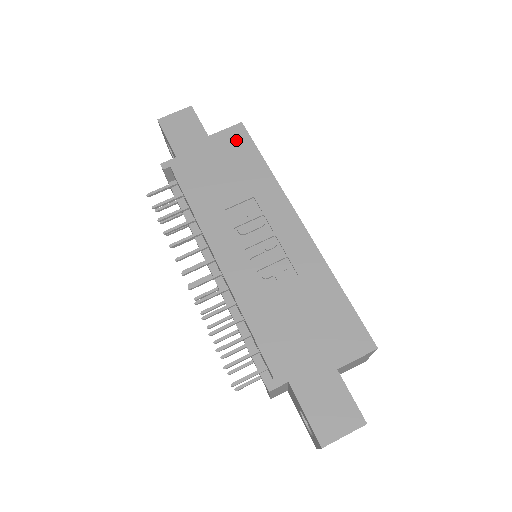
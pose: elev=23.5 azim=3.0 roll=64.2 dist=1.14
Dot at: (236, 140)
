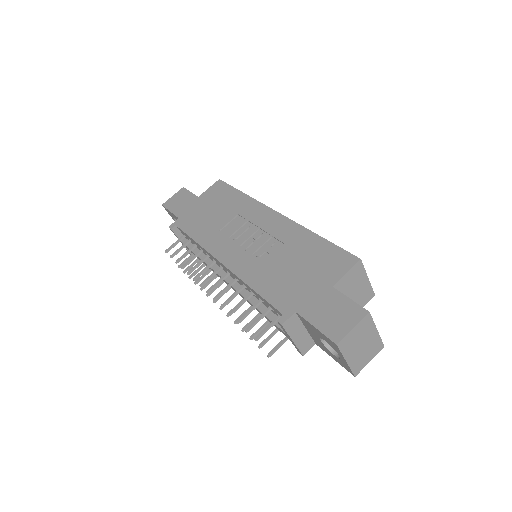
Dot at: (218, 190)
